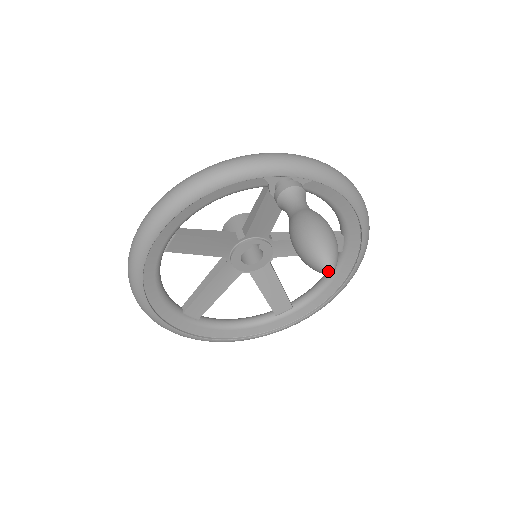
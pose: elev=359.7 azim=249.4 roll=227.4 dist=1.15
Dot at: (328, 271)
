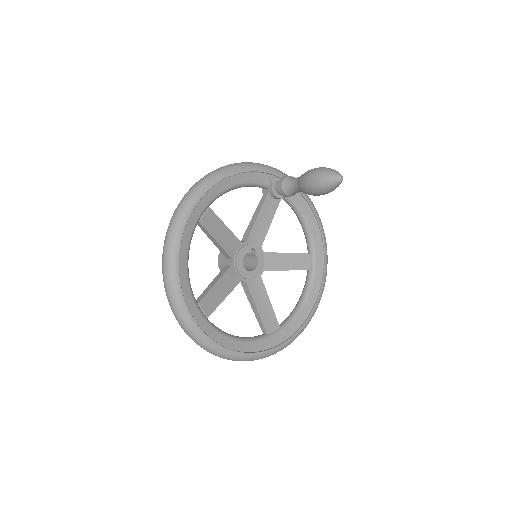
Dot at: (340, 177)
